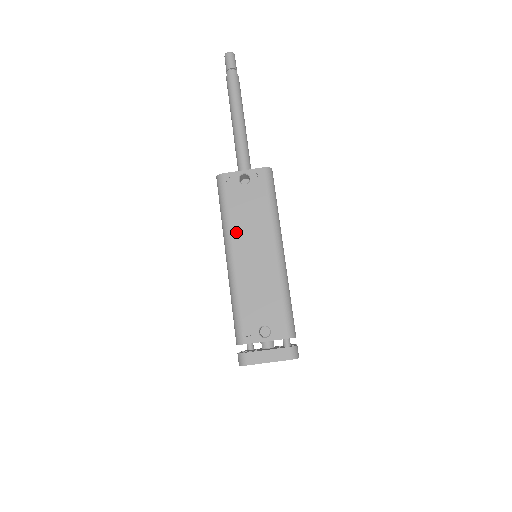
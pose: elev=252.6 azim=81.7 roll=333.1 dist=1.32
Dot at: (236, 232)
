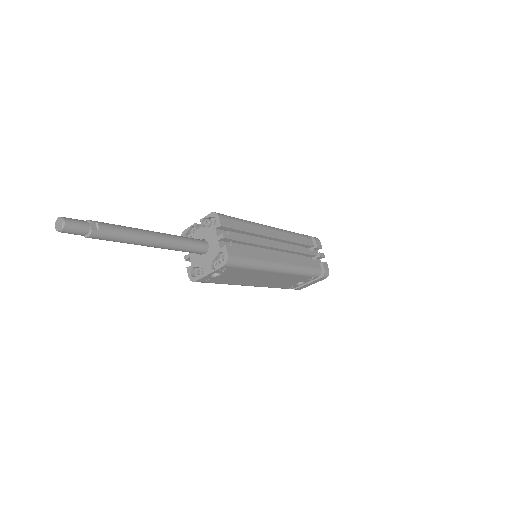
Dot at: (240, 283)
